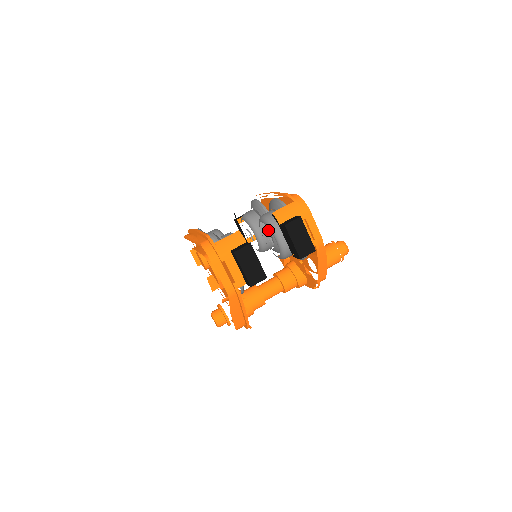
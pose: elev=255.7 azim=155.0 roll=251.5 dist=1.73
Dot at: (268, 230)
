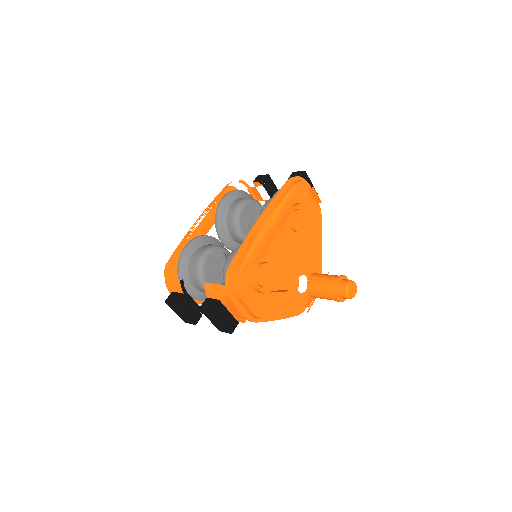
Dot at: occluded
